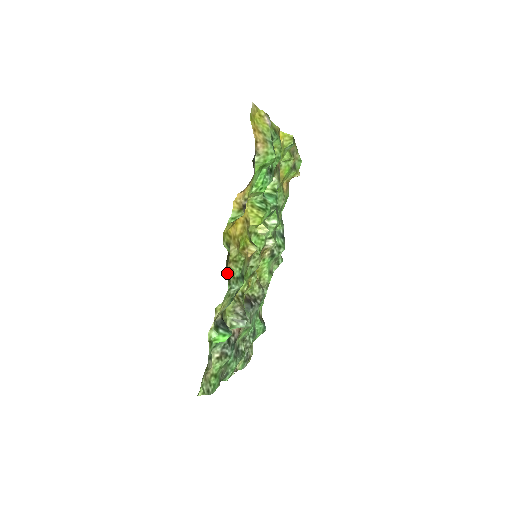
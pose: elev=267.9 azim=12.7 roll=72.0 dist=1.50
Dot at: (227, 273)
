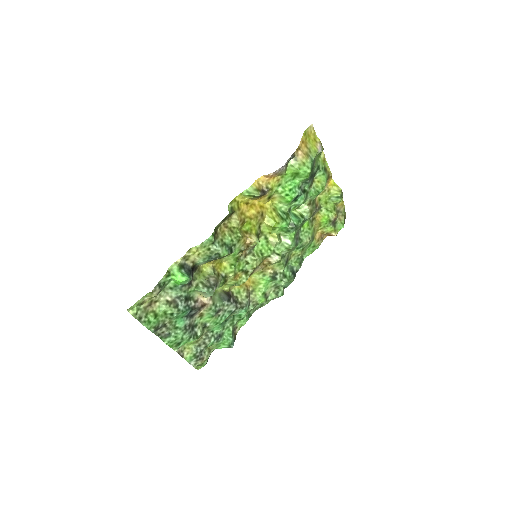
Dot at: (218, 231)
